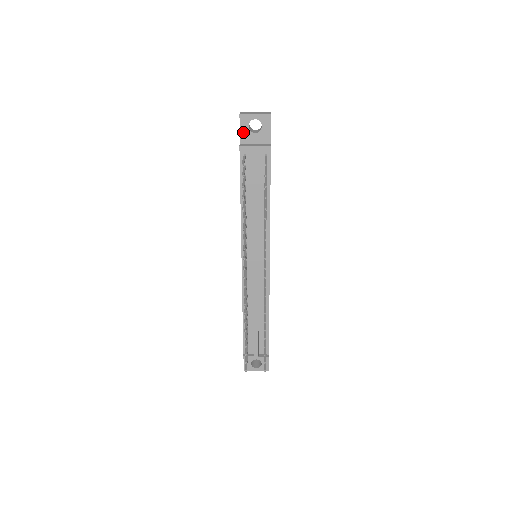
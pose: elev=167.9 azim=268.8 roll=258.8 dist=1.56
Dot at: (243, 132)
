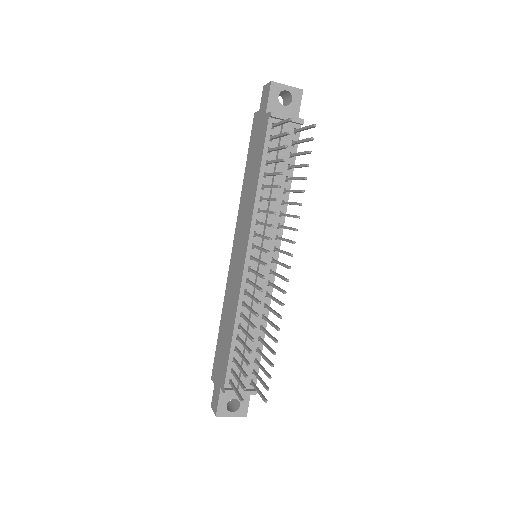
Dot at: (271, 101)
